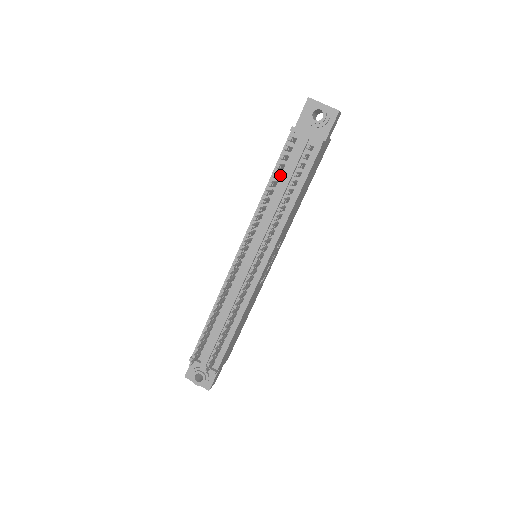
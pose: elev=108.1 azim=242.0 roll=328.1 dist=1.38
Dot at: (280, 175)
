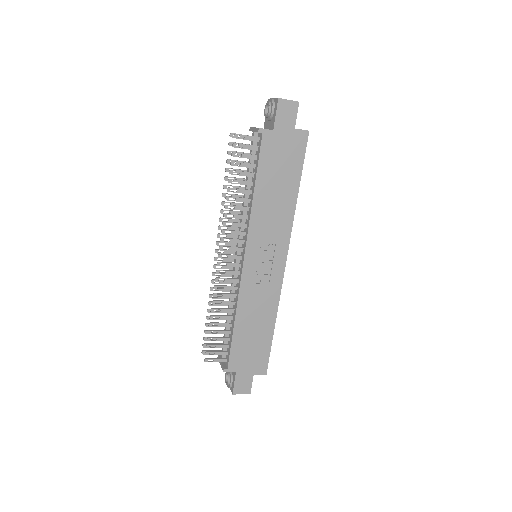
Dot at: occluded
